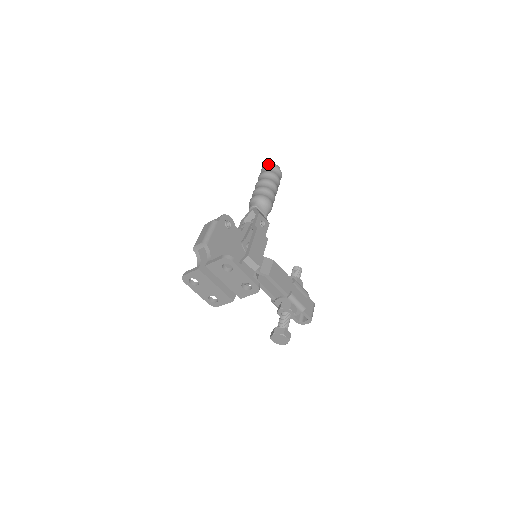
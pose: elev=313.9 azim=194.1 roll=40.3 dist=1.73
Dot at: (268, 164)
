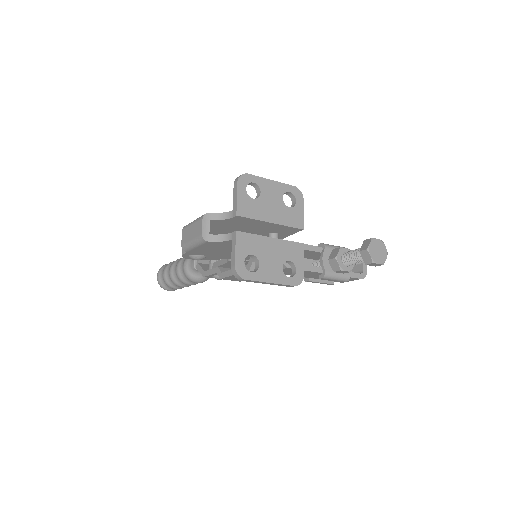
Dot at: (158, 271)
